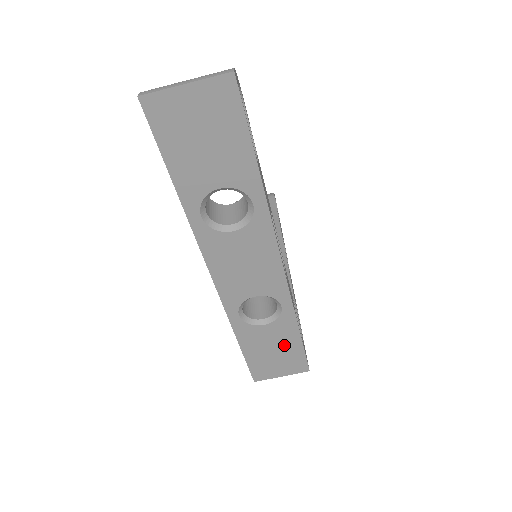
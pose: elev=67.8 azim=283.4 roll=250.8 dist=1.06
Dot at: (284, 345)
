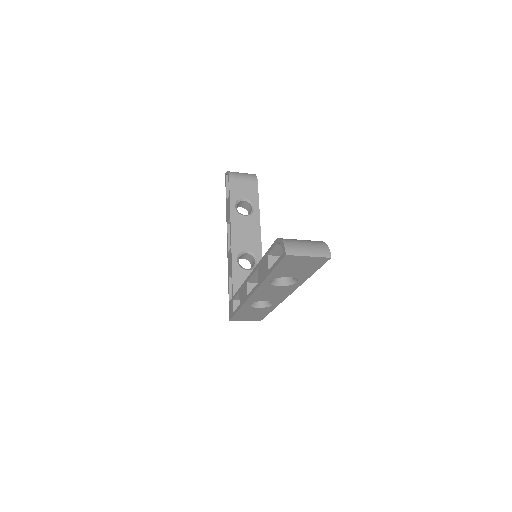
Dot at: (259, 314)
